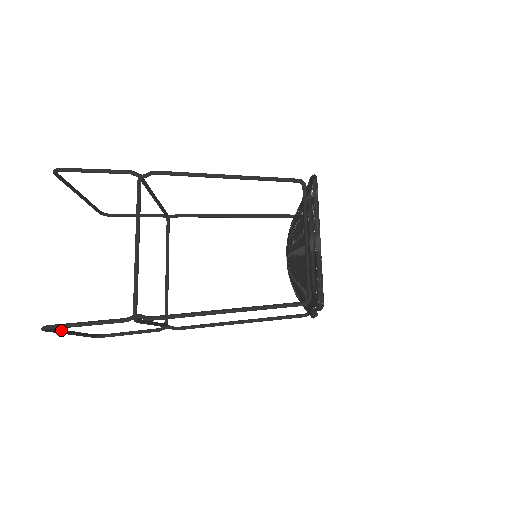
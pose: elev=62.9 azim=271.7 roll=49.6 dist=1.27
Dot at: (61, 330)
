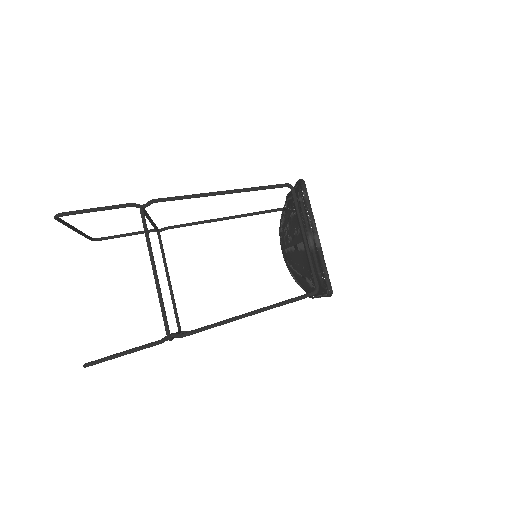
Dot at: occluded
